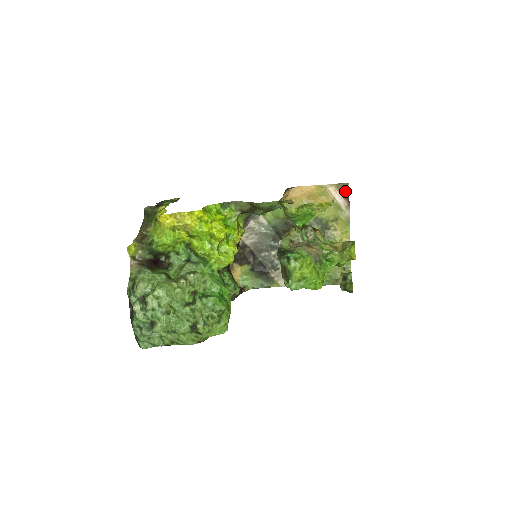
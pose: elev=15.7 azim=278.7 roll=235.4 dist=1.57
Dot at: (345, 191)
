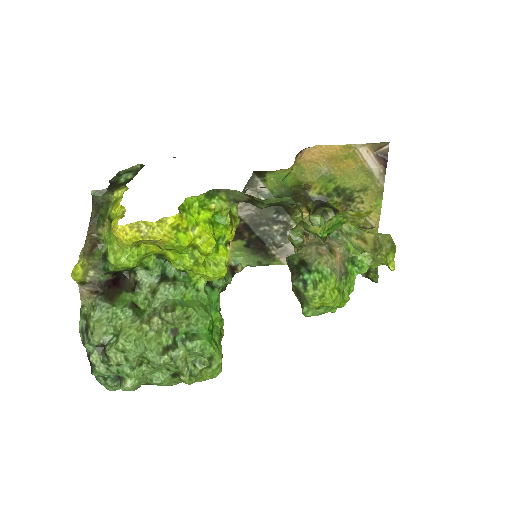
Dot at: (382, 153)
